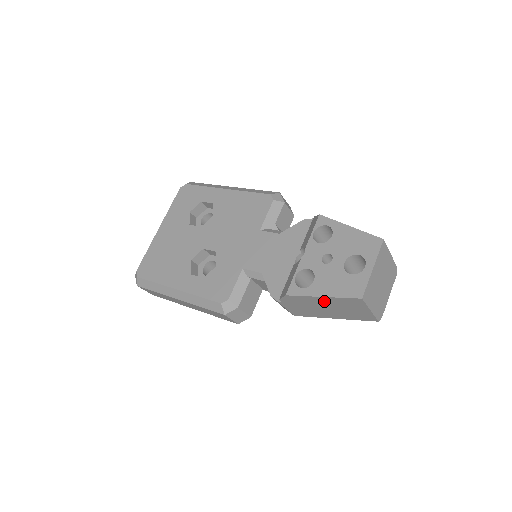
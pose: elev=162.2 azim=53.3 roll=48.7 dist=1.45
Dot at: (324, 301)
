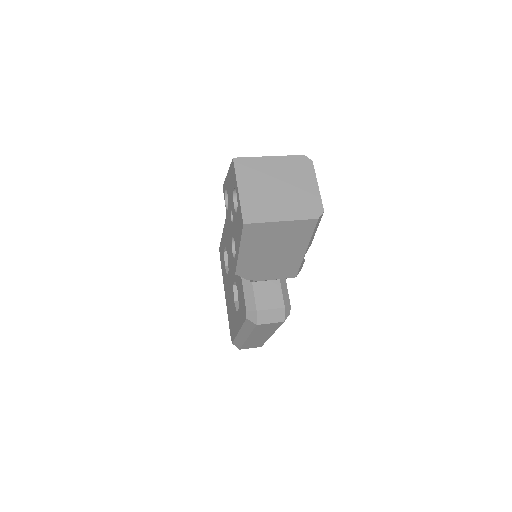
Dot at: (252, 251)
